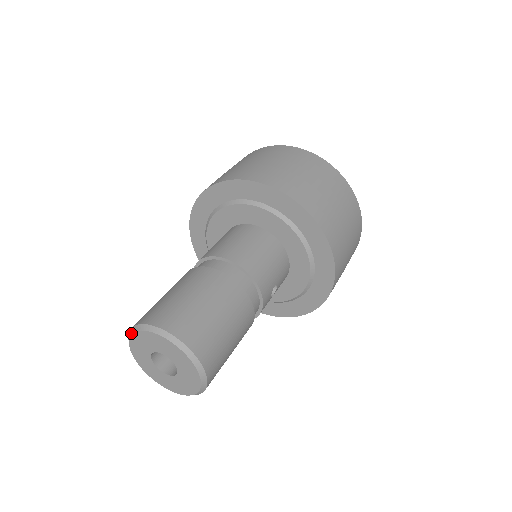
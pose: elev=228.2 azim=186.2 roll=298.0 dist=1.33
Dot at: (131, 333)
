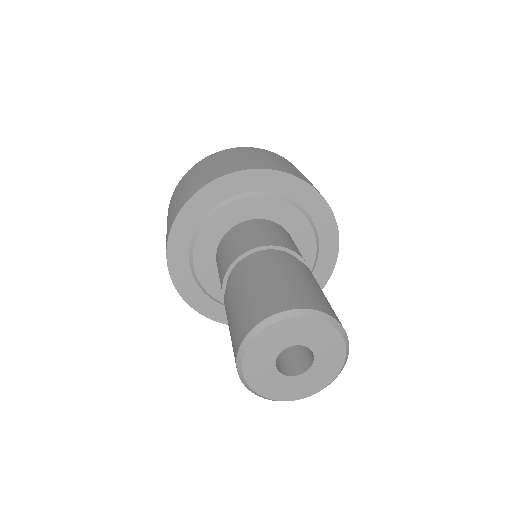
Dot at: (287, 317)
